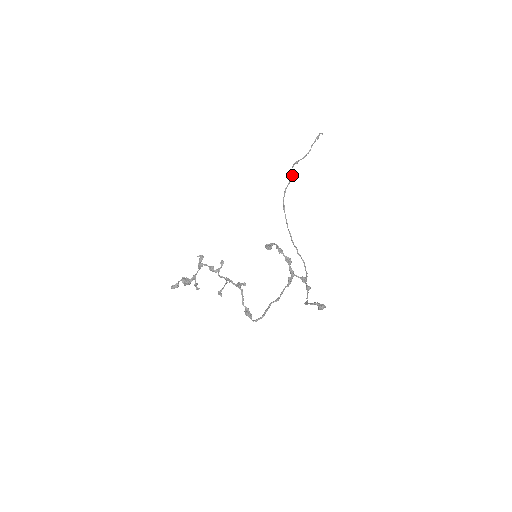
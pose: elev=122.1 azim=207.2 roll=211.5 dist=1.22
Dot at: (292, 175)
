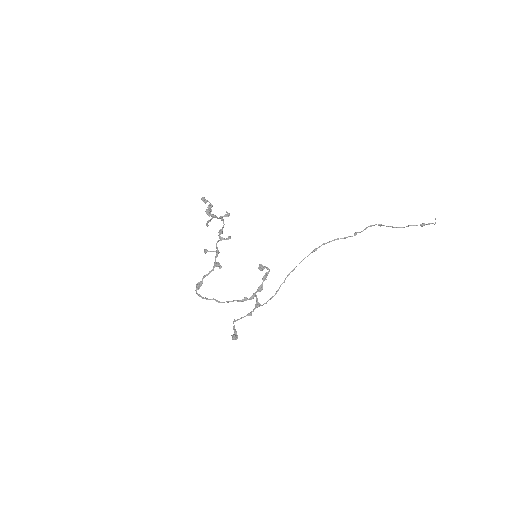
Dot at: occluded
